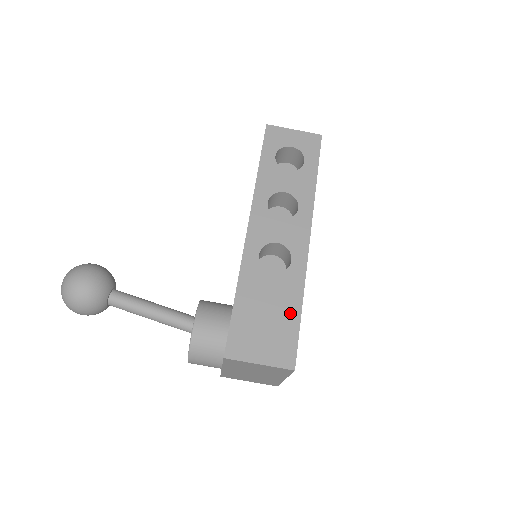
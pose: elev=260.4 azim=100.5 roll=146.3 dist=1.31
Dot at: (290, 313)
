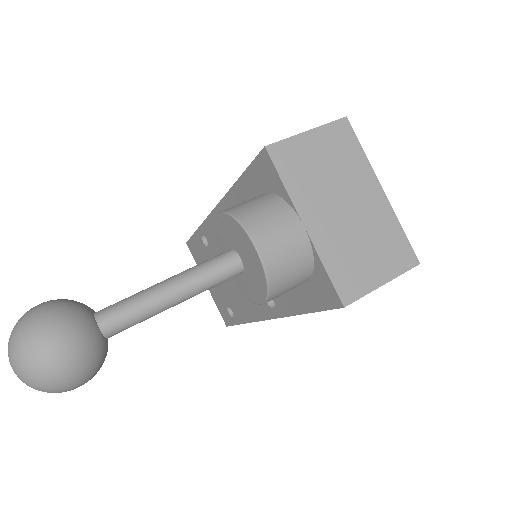
Dot at: occluded
